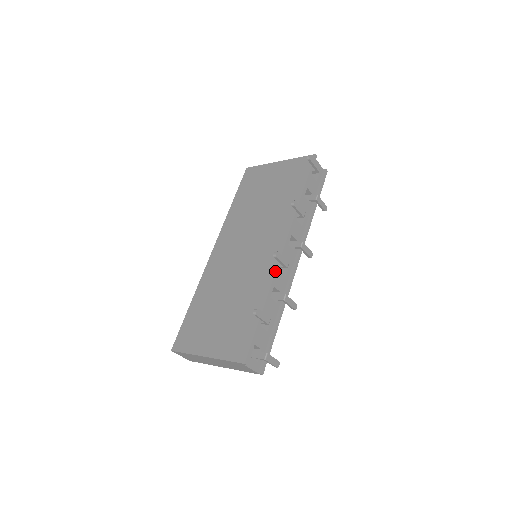
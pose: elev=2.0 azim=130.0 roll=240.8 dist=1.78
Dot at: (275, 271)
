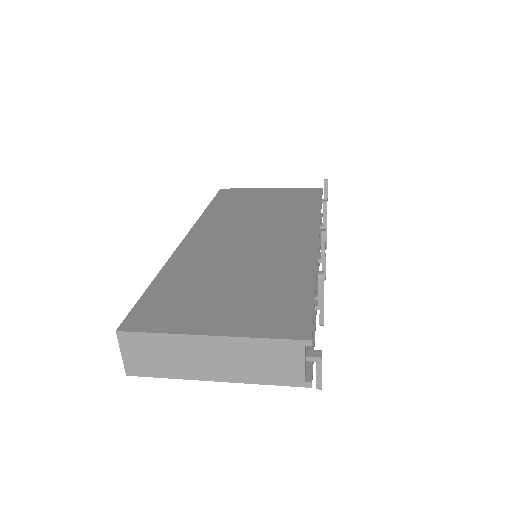
Dot at: (317, 254)
